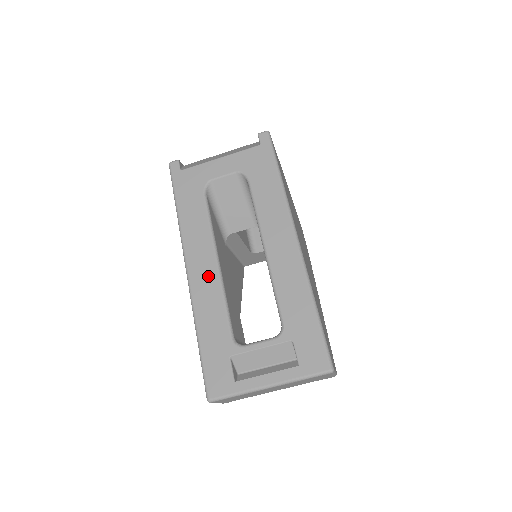
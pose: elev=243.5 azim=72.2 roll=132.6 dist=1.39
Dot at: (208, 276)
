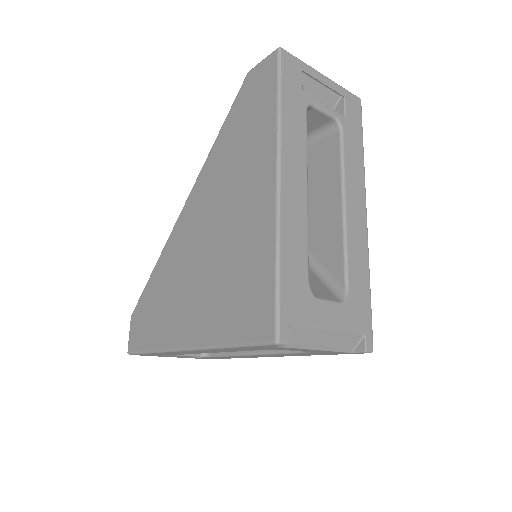
Dot at: occluded
